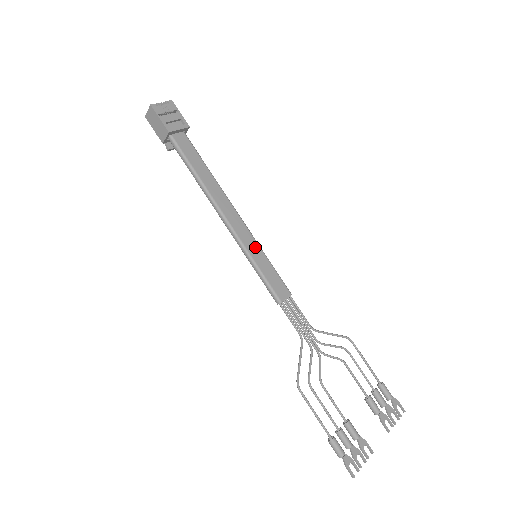
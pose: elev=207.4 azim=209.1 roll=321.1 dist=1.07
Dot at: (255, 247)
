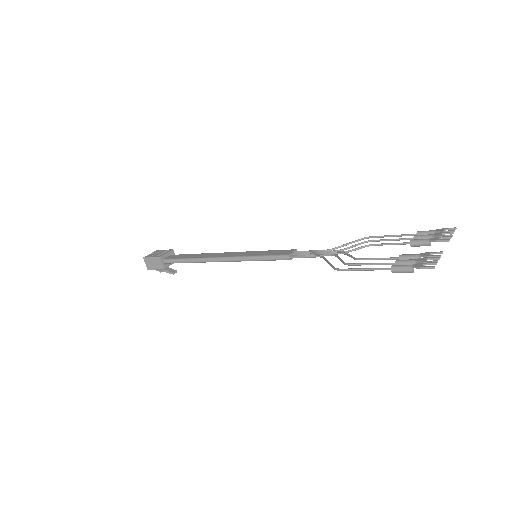
Dot at: (251, 253)
